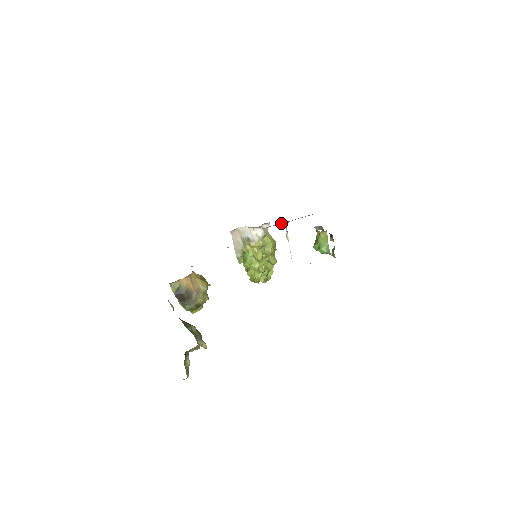
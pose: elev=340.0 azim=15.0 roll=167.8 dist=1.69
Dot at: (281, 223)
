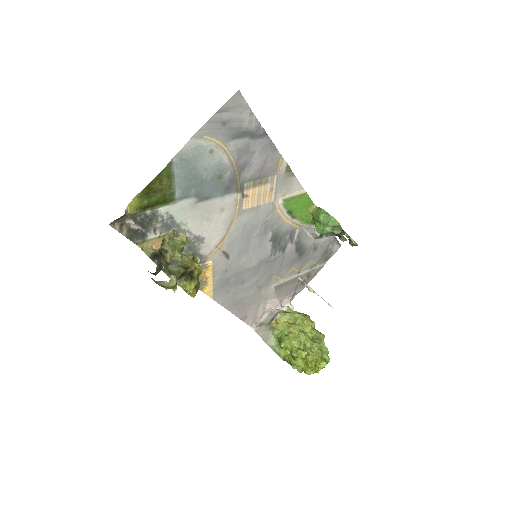
Dot at: (293, 278)
